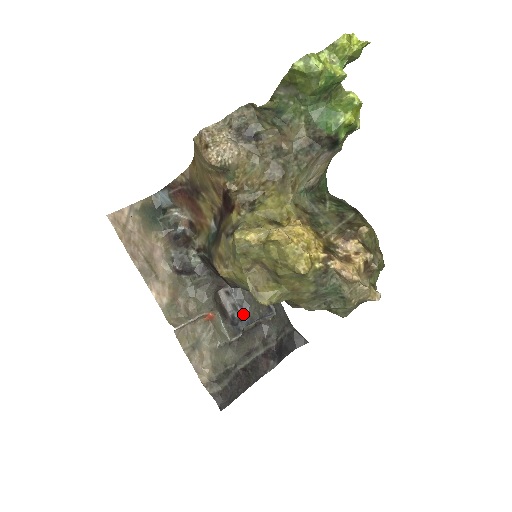
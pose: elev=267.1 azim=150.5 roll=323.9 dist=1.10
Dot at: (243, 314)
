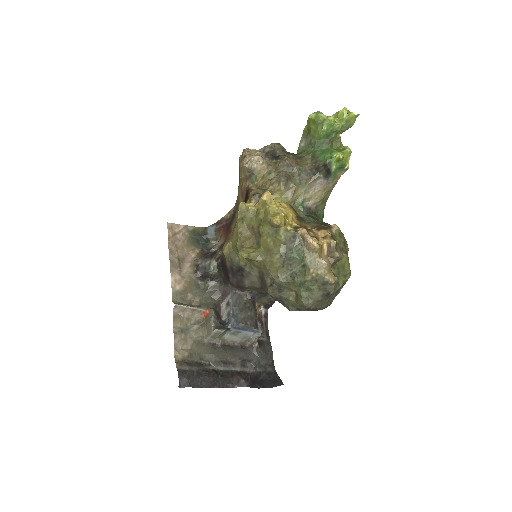
Dot at: (232, 317)
